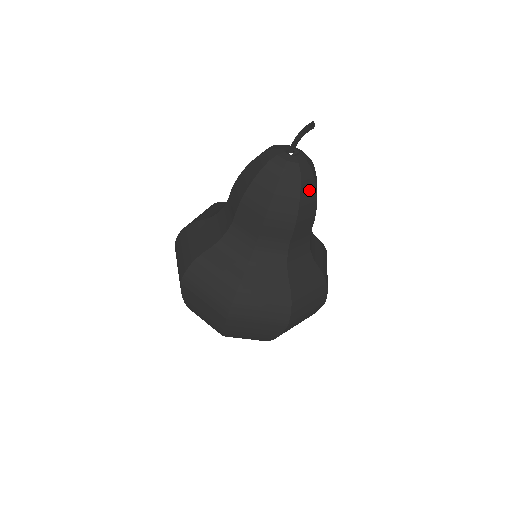
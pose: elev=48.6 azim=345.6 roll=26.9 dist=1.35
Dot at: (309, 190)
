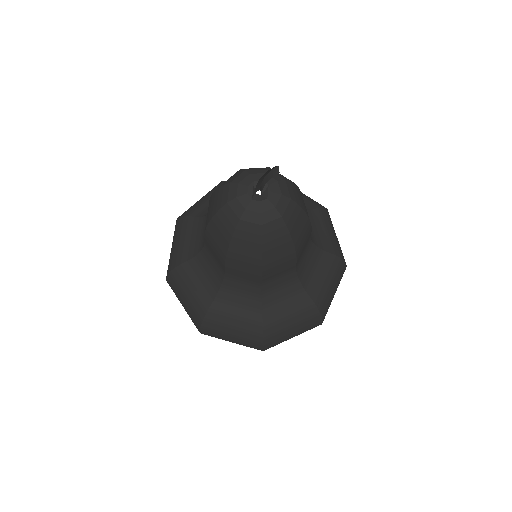
Dot at: (297, 221)
